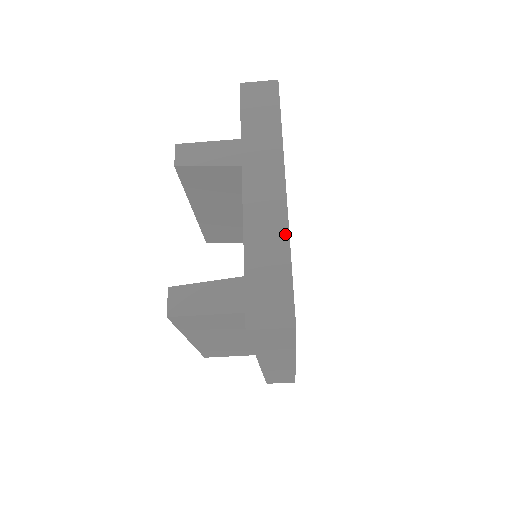
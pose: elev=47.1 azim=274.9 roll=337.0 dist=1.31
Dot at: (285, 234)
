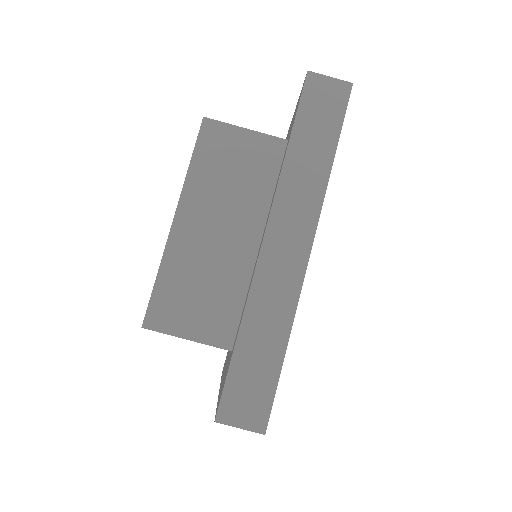
Dot at: occluded
